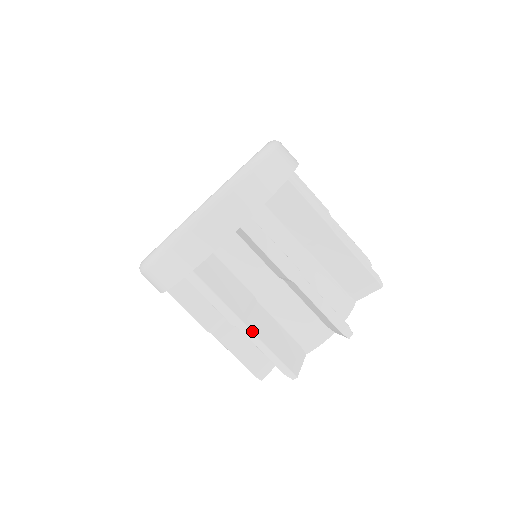
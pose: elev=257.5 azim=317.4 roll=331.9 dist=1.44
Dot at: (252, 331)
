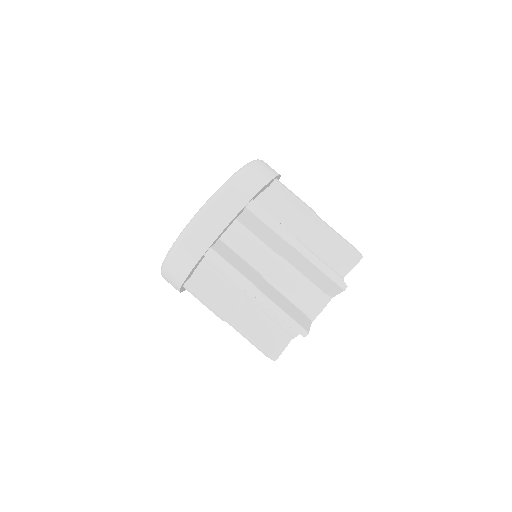
Dot at: occluded
